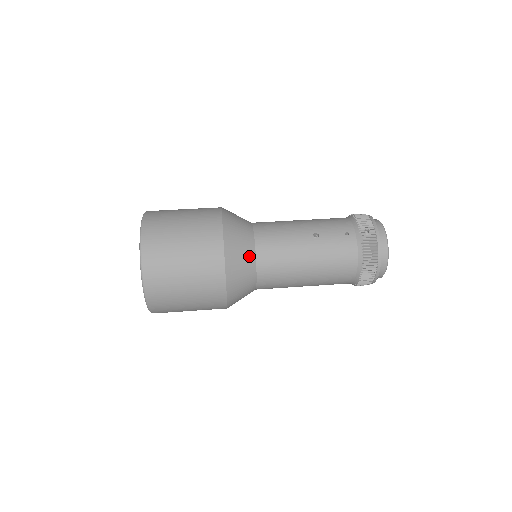
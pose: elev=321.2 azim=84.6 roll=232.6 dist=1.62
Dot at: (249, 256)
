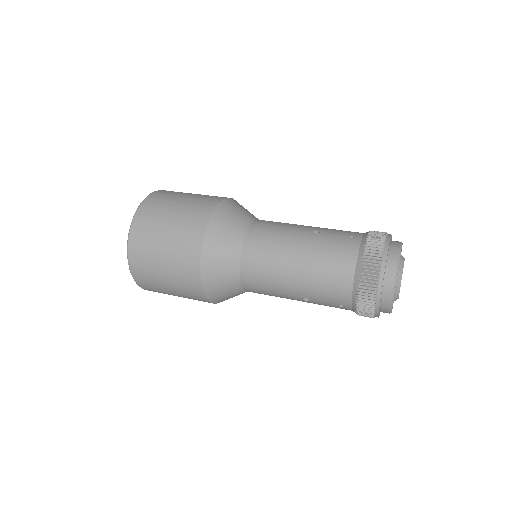
Dot at: (237, 233)
